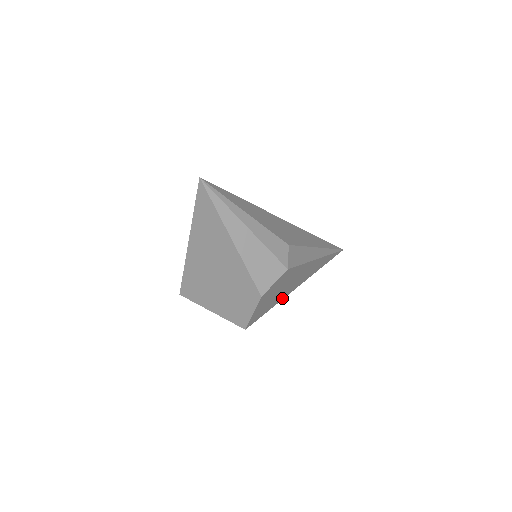
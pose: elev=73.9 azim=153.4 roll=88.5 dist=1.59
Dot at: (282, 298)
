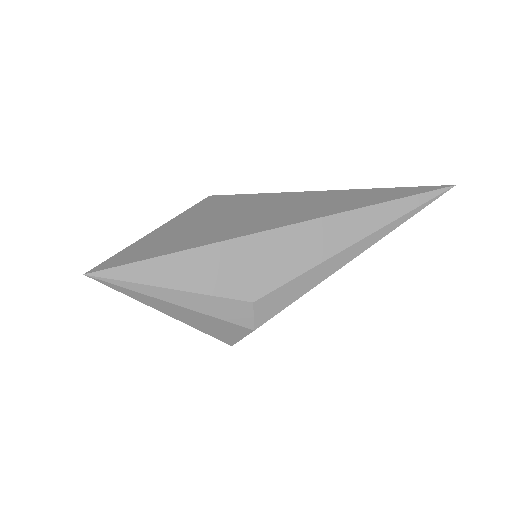
Dot at: occluded
